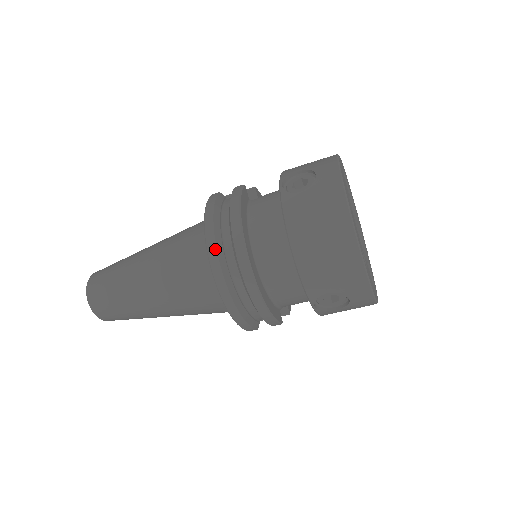
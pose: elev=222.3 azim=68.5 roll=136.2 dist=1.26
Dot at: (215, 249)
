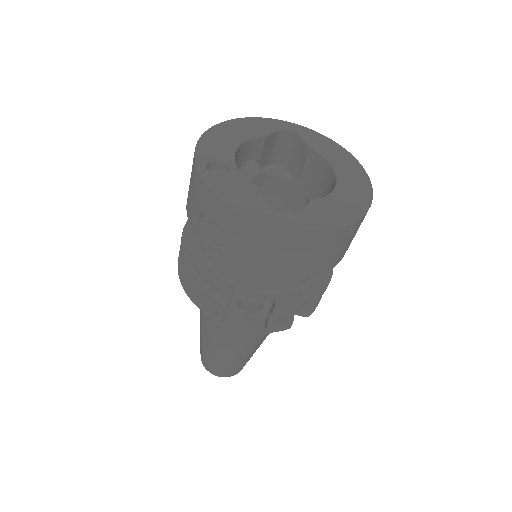
Dot at: occluded
